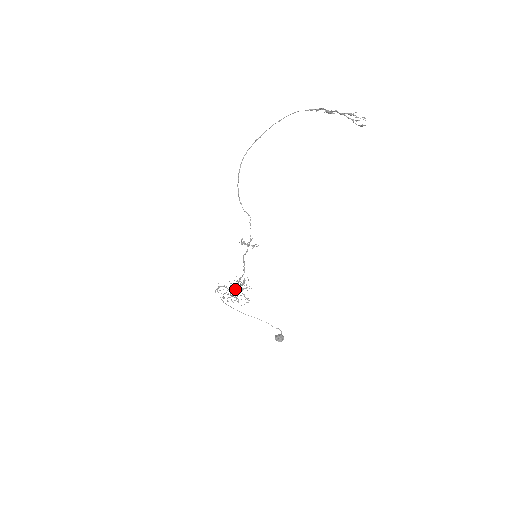
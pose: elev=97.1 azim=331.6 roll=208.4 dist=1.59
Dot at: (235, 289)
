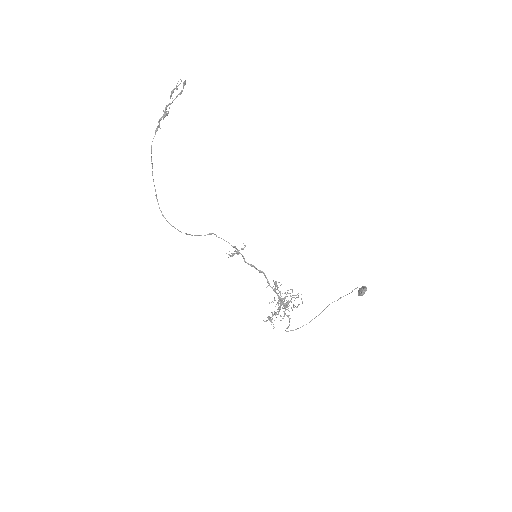
Dot at: (281, 303)
